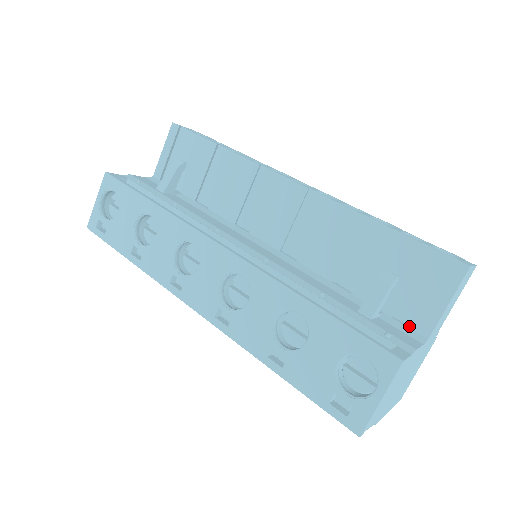
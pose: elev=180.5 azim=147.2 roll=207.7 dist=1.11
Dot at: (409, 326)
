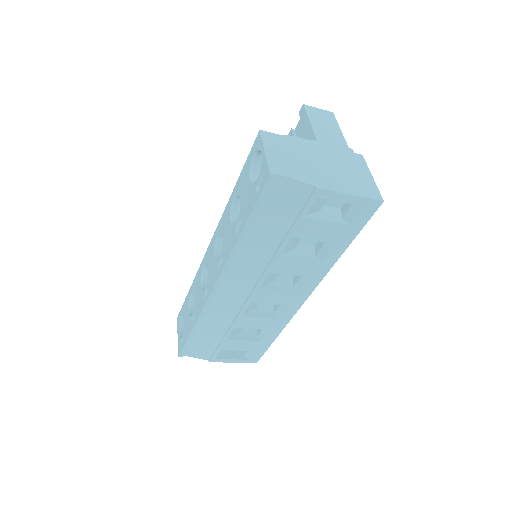
Dot at: occluded
